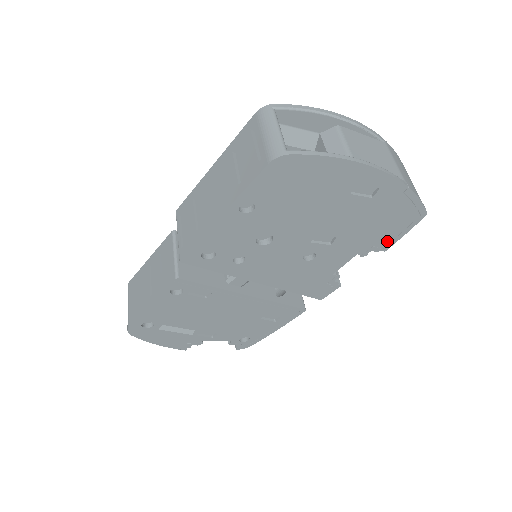
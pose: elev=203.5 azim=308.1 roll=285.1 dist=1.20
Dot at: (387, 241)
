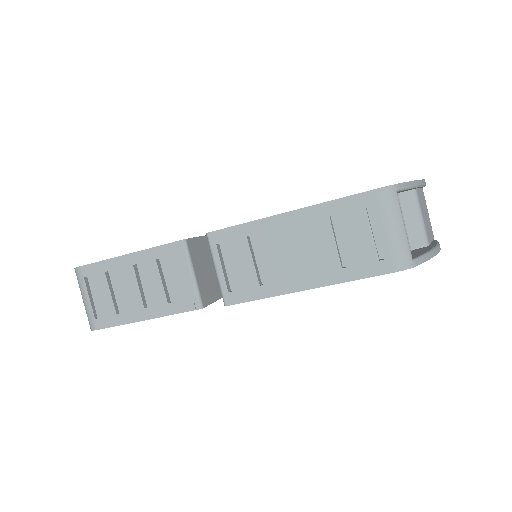
Dot at: occluded
